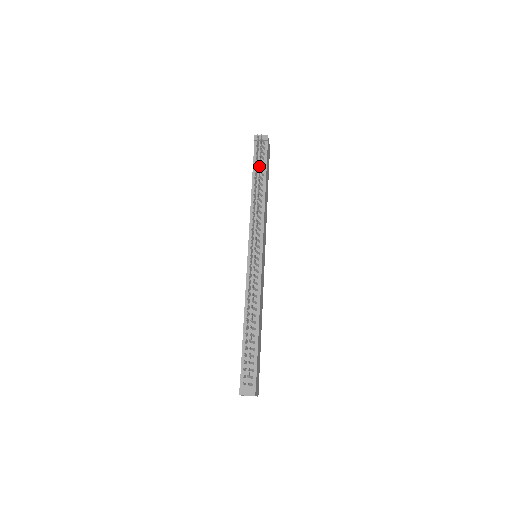
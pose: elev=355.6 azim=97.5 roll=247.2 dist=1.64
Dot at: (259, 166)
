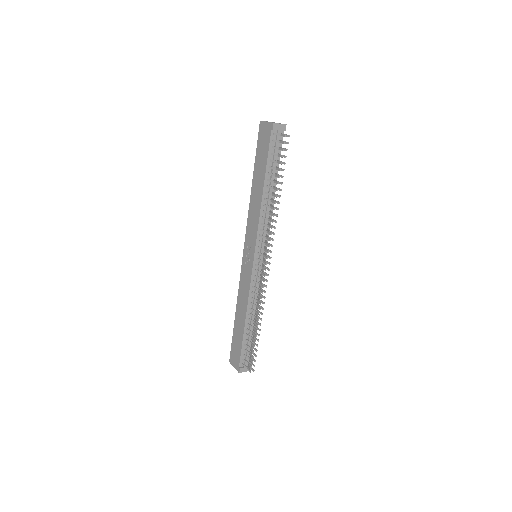
Dot at: (283, 176)
